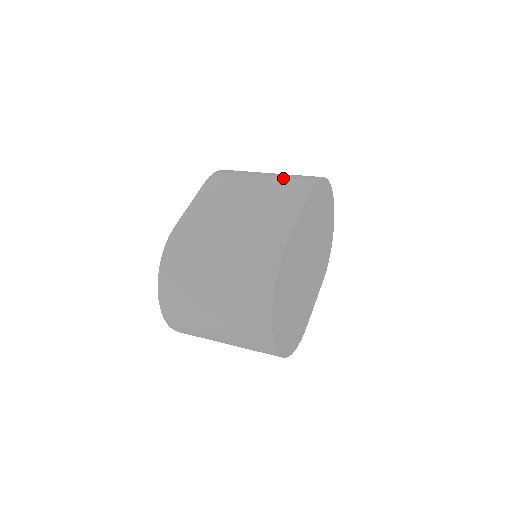
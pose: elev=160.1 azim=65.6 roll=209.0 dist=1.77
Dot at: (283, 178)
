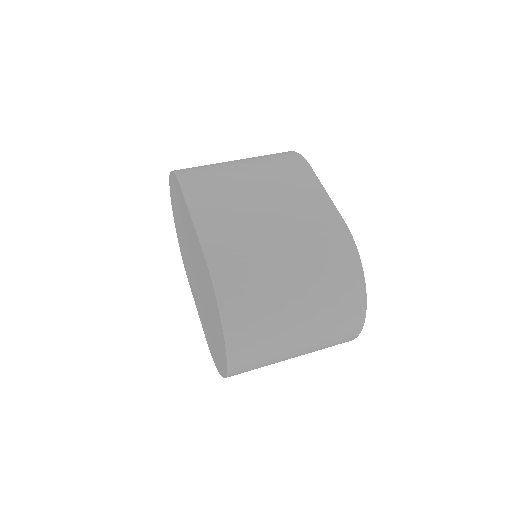
Dot at: (265, 161)
